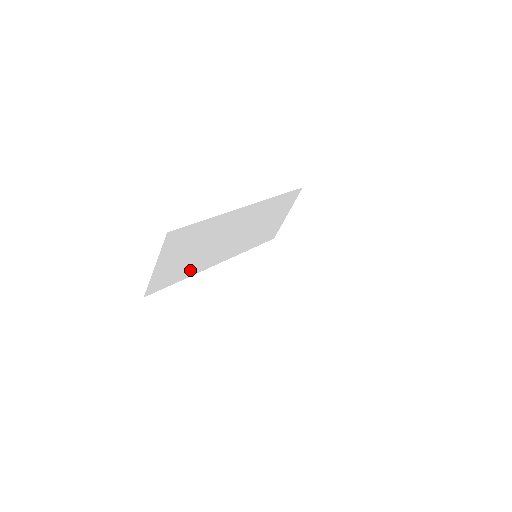
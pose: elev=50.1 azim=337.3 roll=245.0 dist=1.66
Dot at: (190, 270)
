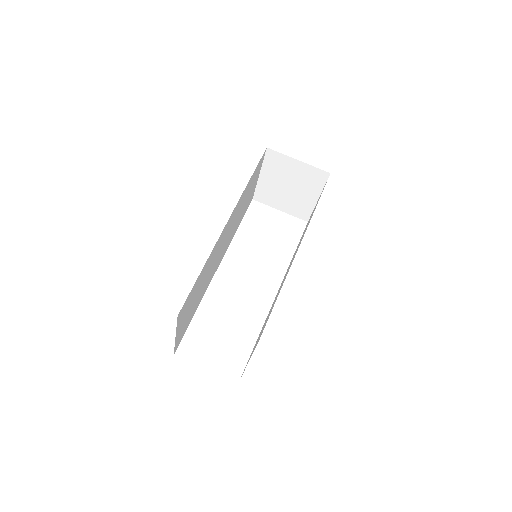
Dot at: (199, 300)
